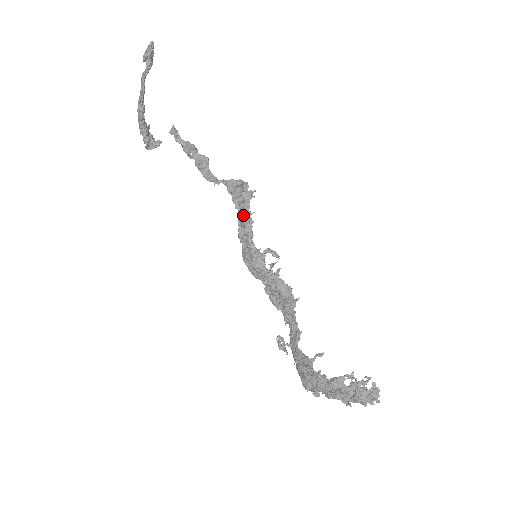
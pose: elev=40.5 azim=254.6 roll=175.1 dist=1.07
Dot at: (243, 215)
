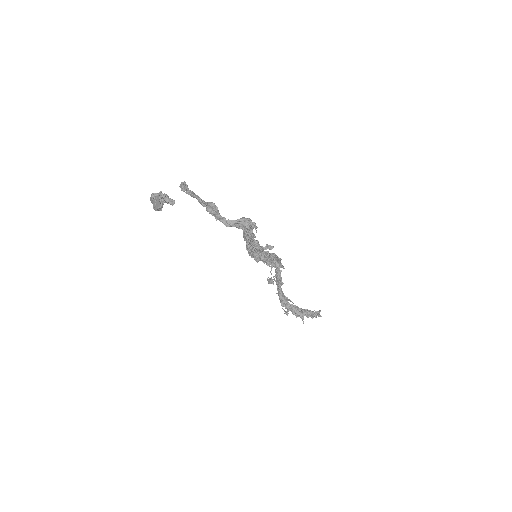
Dot at: (247, 237)
